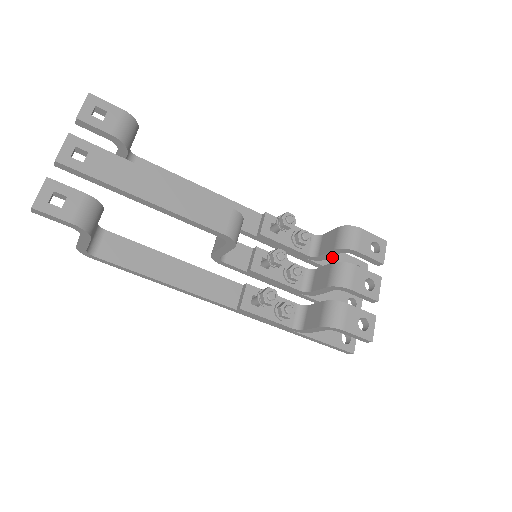
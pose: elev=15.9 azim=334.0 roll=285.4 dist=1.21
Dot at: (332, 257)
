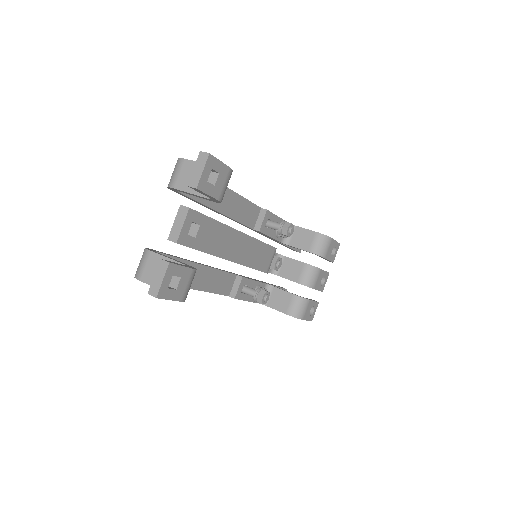
Dot at: occluded
